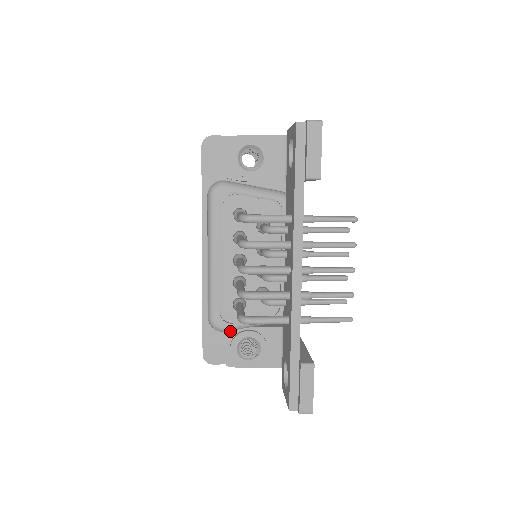
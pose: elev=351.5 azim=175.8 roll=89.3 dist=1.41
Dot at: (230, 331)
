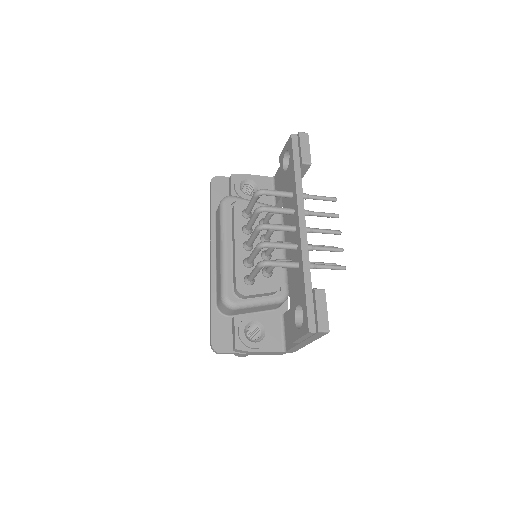
Dot at: (237, 316)
